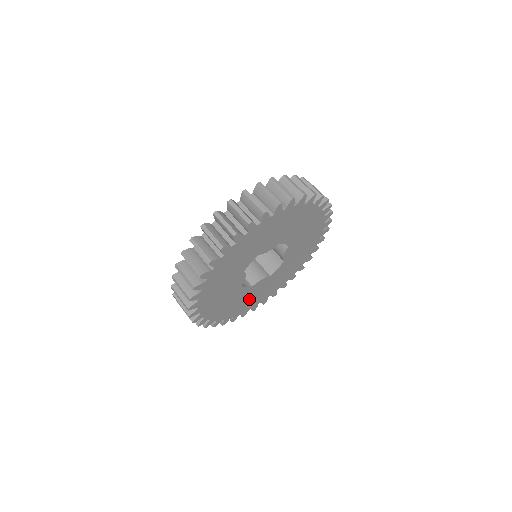
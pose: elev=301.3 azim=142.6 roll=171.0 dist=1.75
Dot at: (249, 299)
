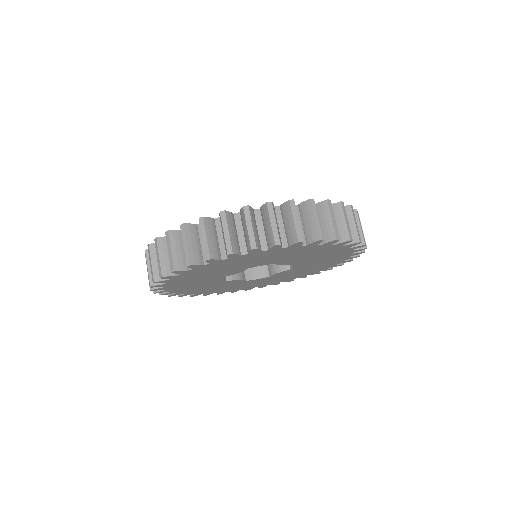
Dot at: (287, 276)
